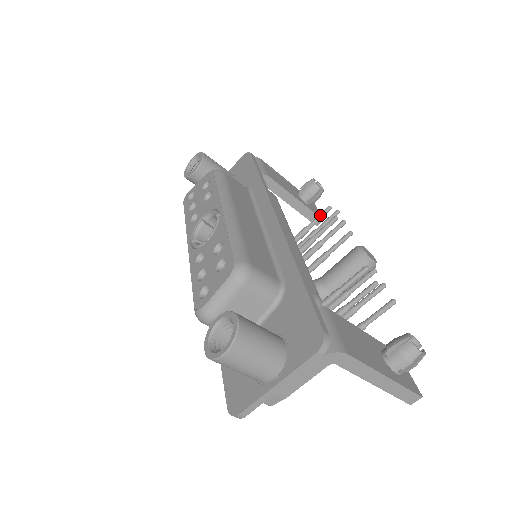
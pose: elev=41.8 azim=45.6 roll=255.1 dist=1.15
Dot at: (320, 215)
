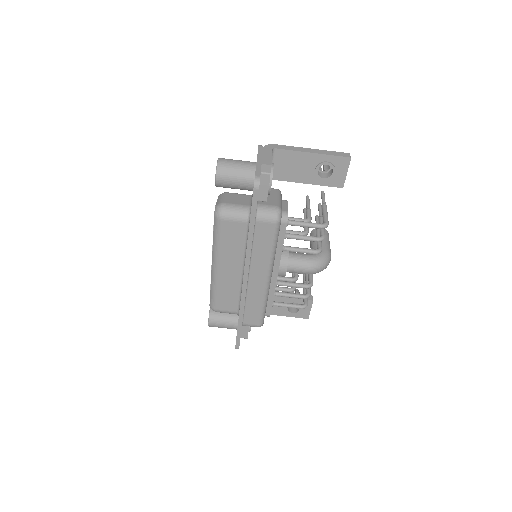
Dot at: occluded
